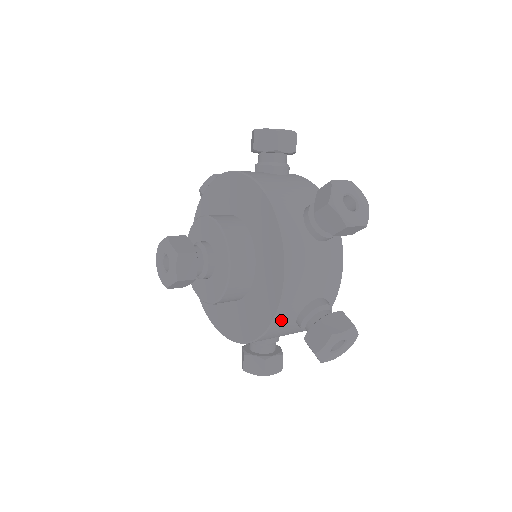
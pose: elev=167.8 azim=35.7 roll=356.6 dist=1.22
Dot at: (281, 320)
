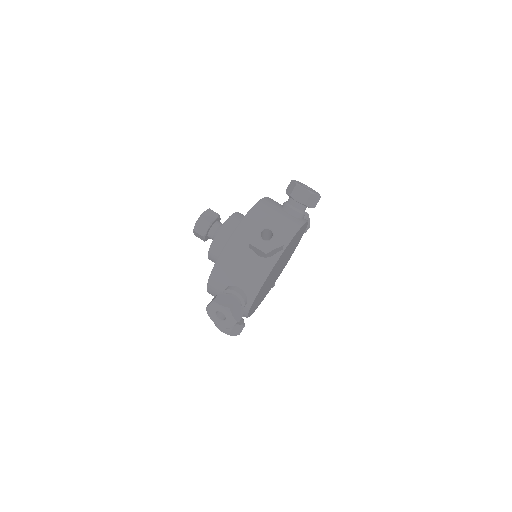
Dot at: (214, 283)
